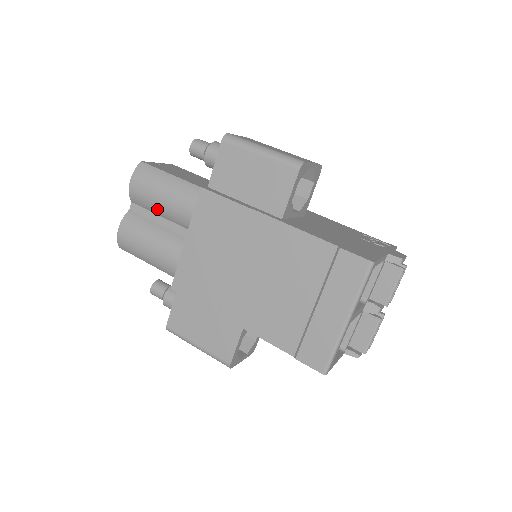
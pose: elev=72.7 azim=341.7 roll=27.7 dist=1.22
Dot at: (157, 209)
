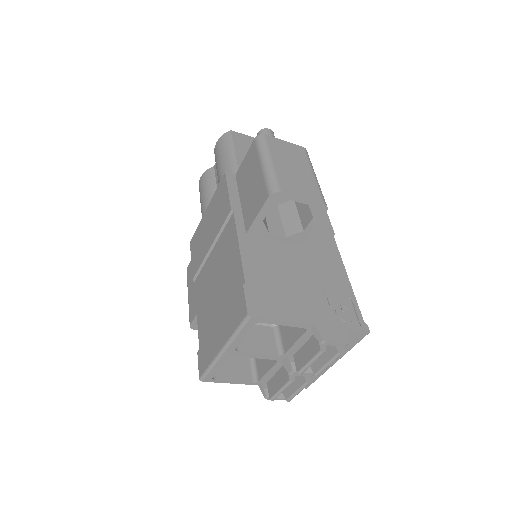
Dot at: (217, 175)
